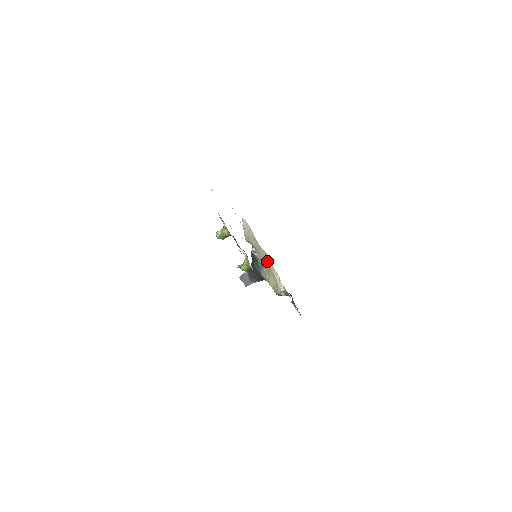
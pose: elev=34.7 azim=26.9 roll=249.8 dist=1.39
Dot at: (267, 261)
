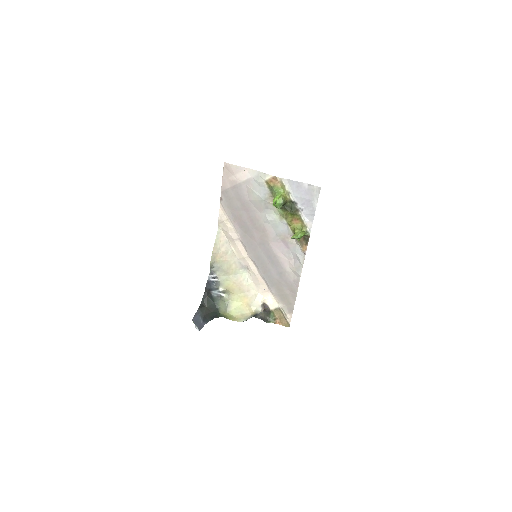
Dot at: (238, 278)
